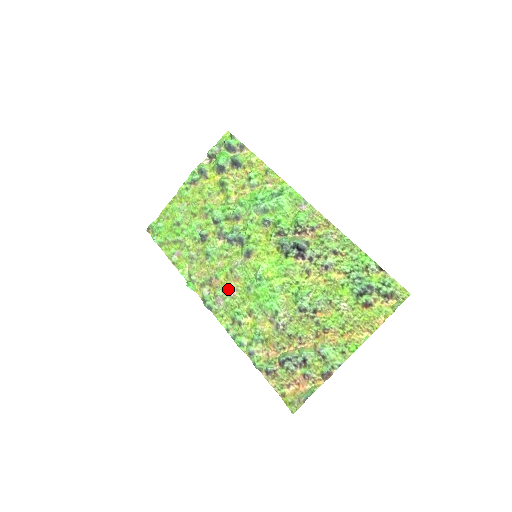
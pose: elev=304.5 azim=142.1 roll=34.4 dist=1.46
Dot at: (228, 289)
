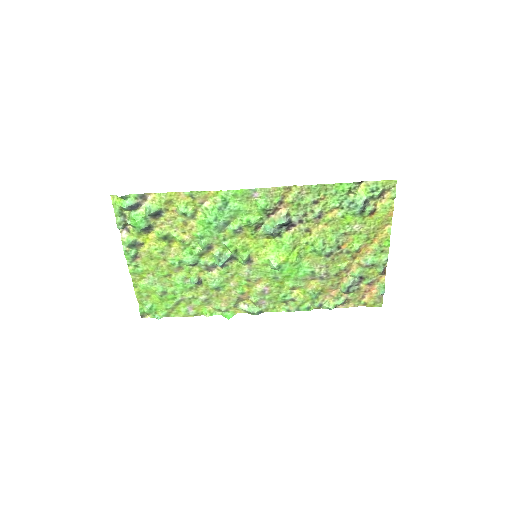
Dot at: (260, 292)
